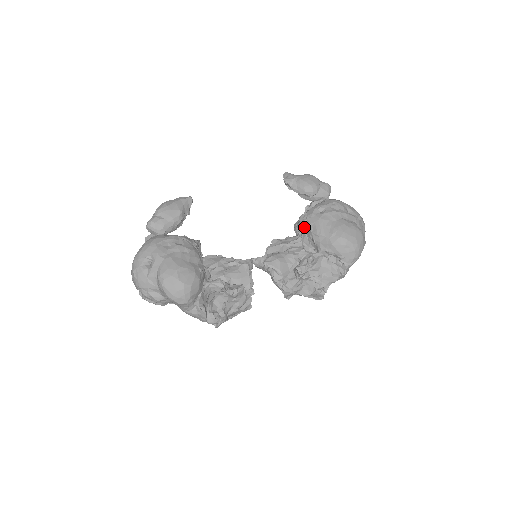
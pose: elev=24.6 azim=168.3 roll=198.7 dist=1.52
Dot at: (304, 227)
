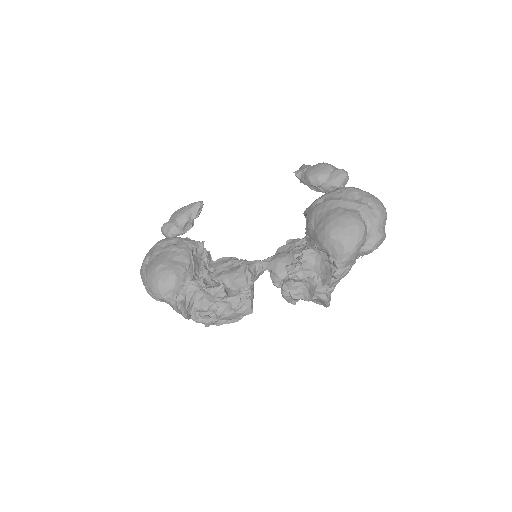
Dot at: occluded
